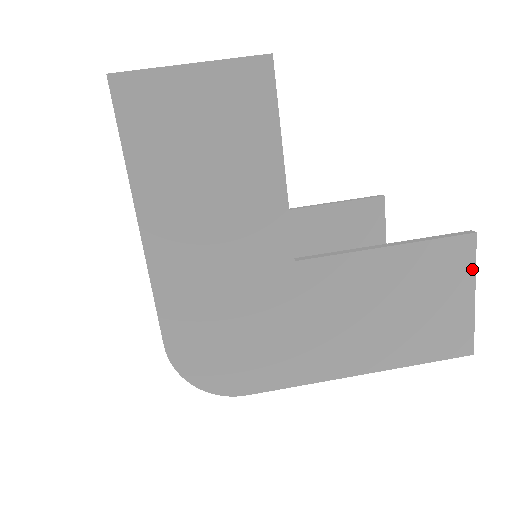
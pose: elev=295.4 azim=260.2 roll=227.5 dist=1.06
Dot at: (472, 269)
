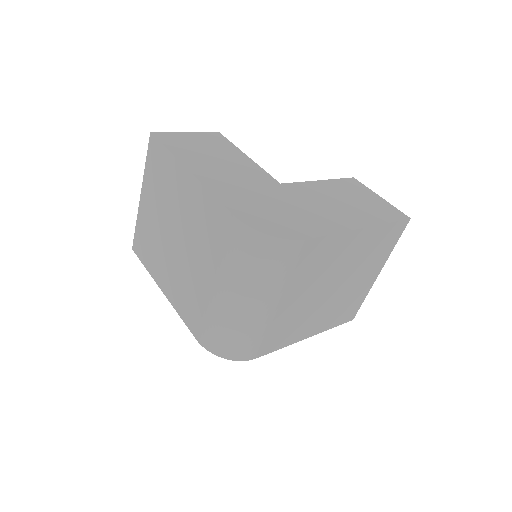
Dot at: (367, 188)
